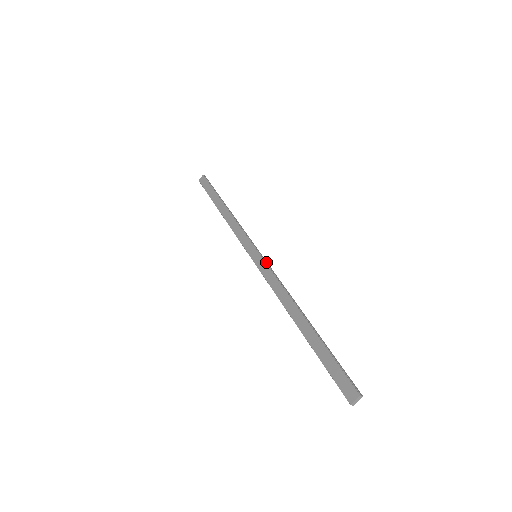
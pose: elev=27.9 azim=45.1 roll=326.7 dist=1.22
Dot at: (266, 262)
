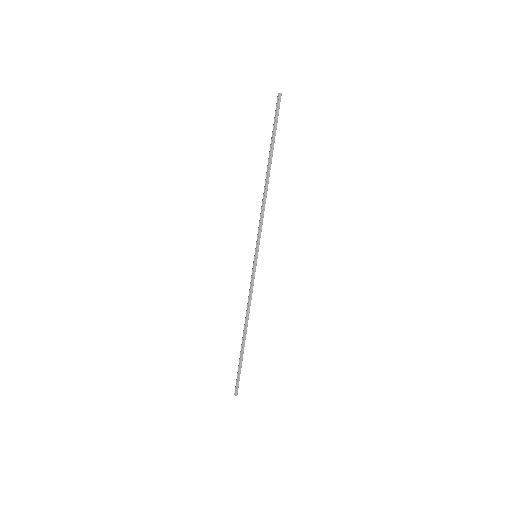
Dot at: occluded
